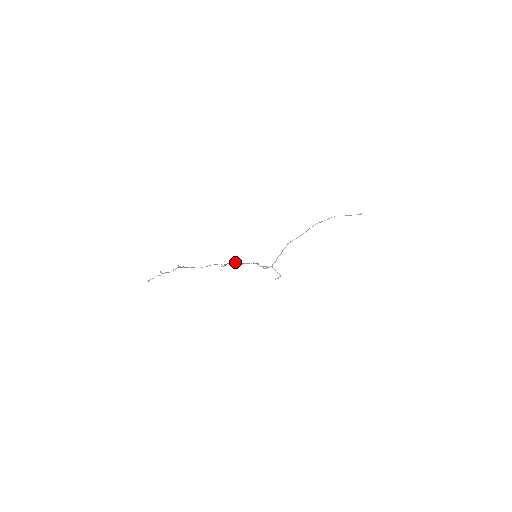
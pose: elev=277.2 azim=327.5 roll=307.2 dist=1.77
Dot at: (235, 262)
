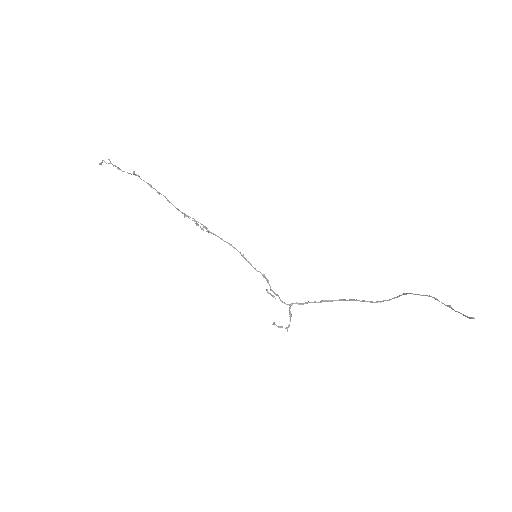
Dot at: (234, 247)
